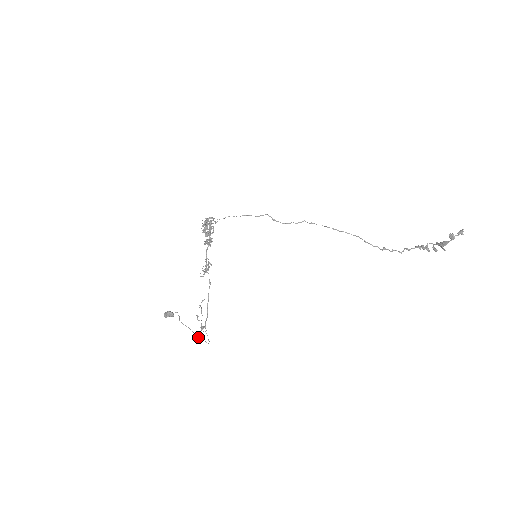
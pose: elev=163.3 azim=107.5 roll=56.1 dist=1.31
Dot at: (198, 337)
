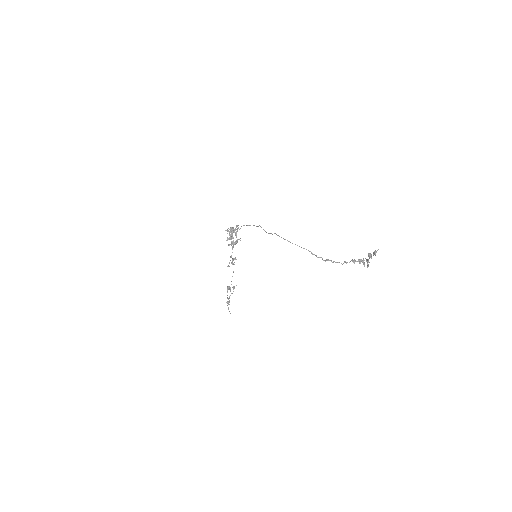
Dot at: occluded
